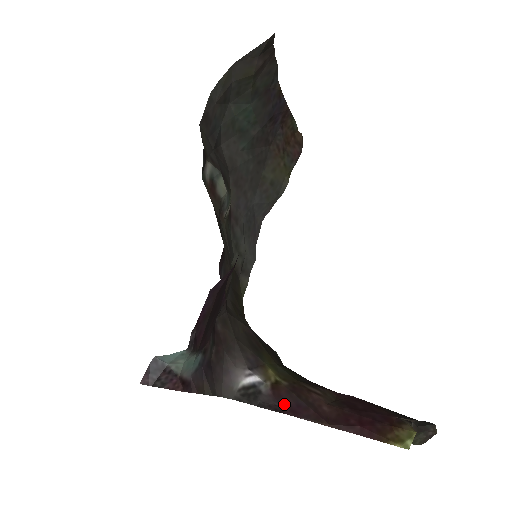
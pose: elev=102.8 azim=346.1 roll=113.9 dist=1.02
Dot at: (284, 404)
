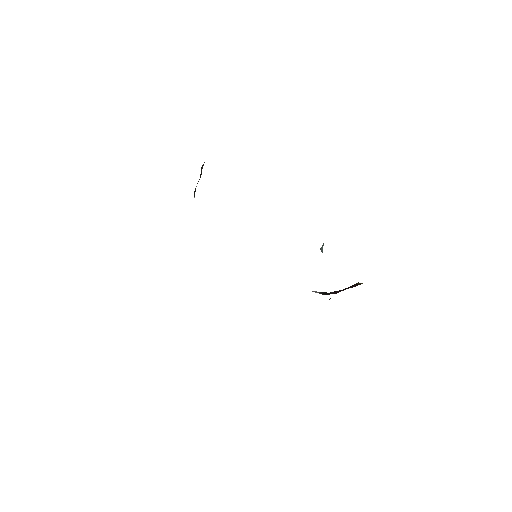
Dot at: occluded
